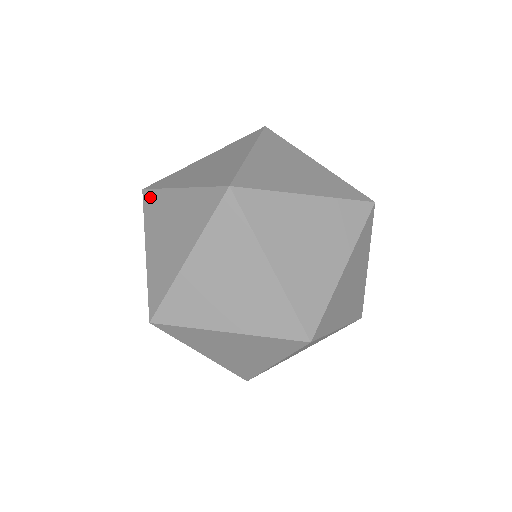
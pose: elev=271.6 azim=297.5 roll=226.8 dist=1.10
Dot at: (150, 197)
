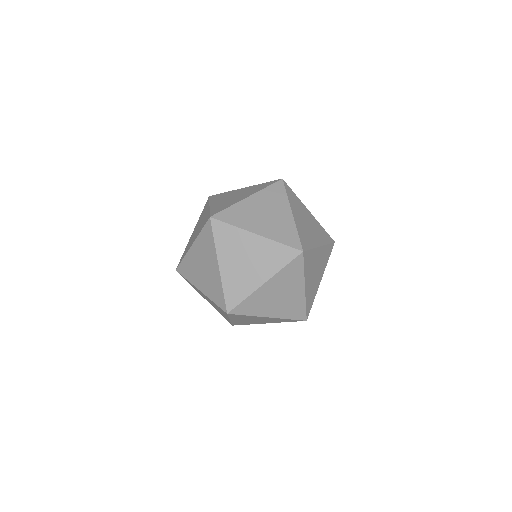
Dot at: (182, 268)
